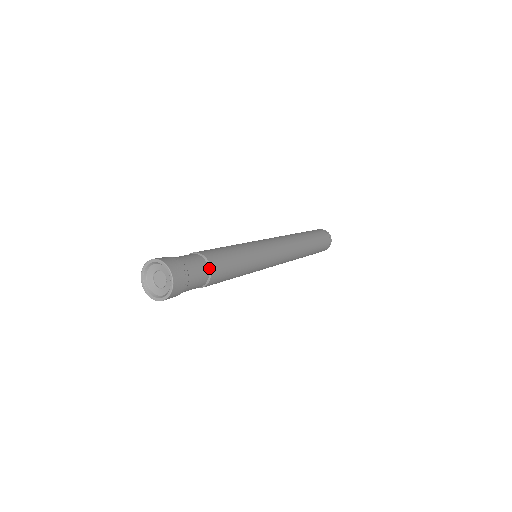
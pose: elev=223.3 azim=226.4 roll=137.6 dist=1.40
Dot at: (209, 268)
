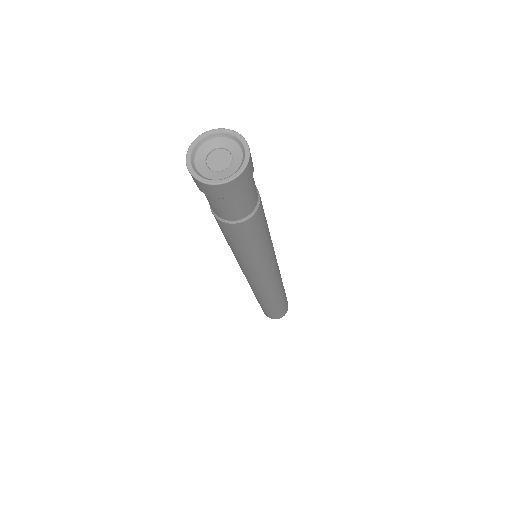
Dot at: (258, 194)
